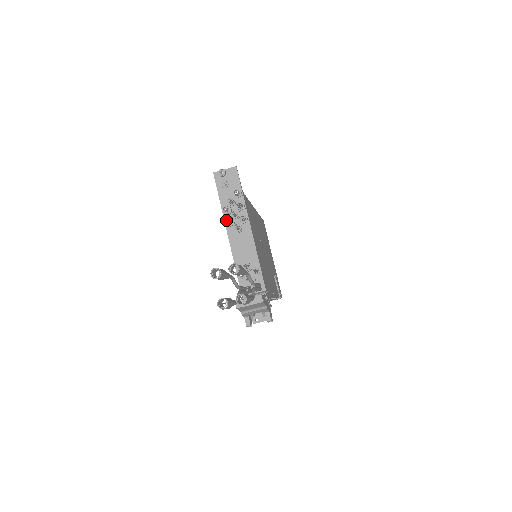
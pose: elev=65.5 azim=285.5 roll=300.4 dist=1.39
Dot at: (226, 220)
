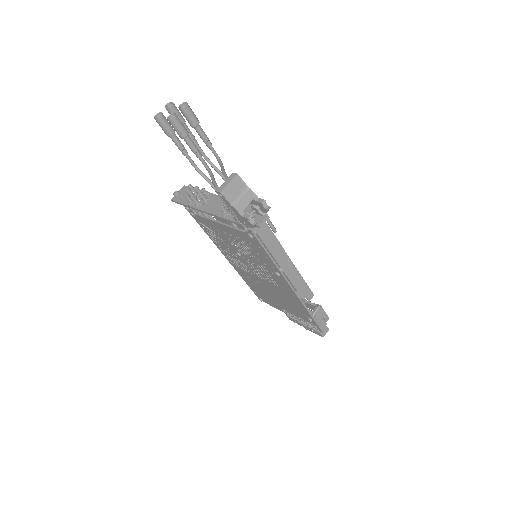
Dot at: (192, 199)
